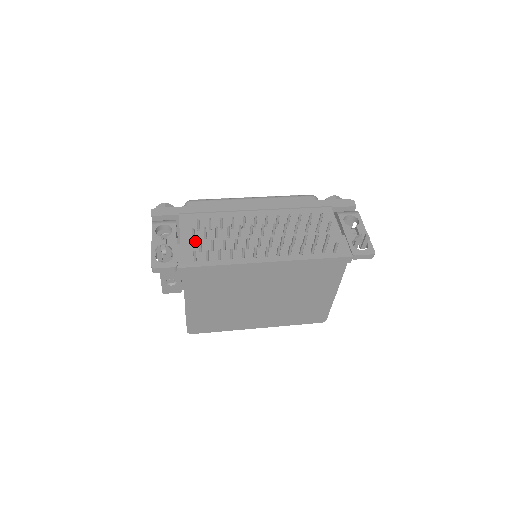
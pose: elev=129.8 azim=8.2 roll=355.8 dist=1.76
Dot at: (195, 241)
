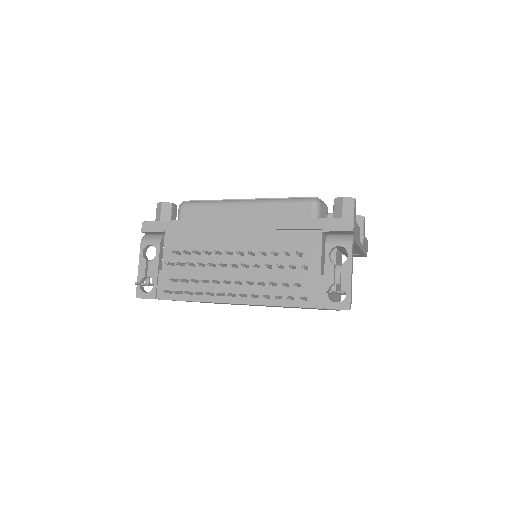
Dot at: (174, 268)
